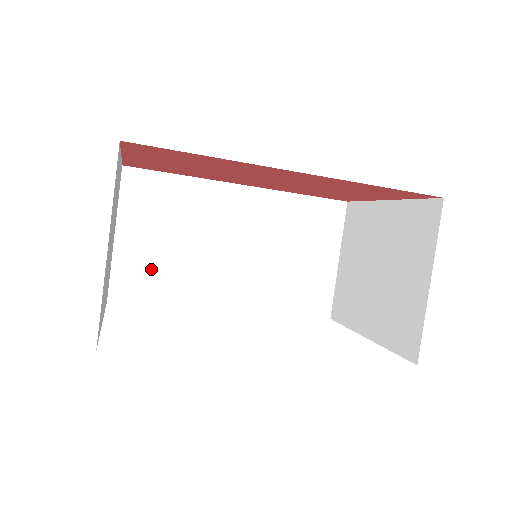
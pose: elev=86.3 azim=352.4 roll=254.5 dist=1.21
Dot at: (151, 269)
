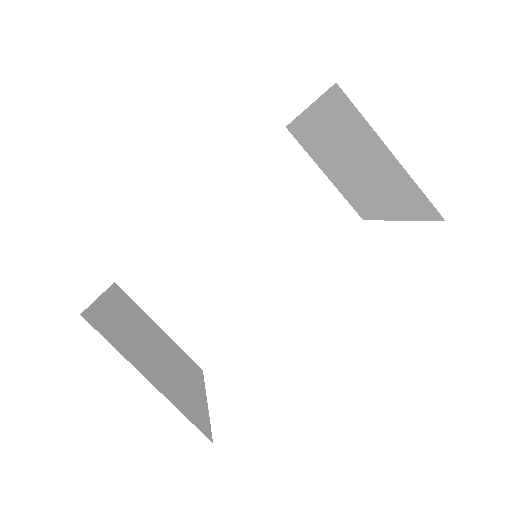
Dot at: (206, 323)
